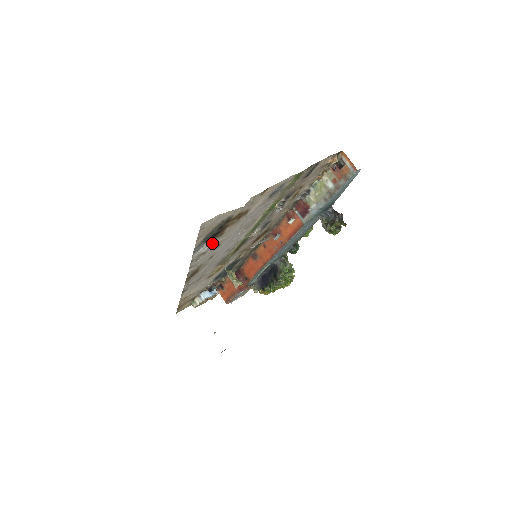
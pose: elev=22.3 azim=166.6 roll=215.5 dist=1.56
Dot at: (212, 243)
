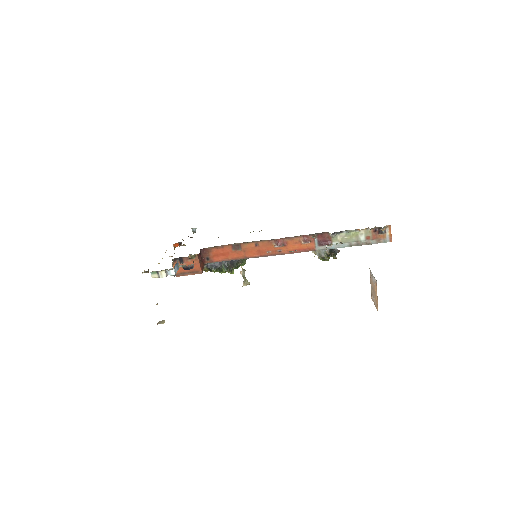
Dot at: occluded
